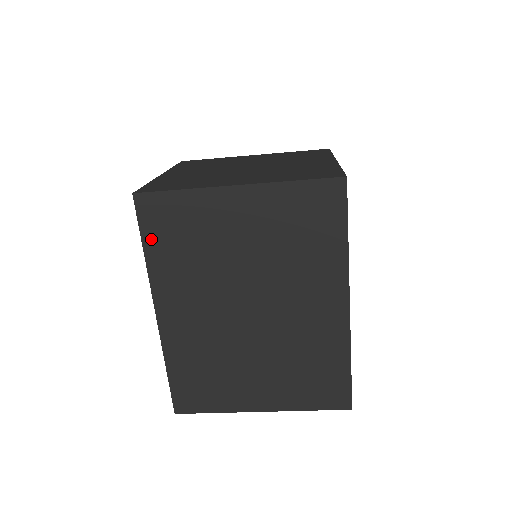
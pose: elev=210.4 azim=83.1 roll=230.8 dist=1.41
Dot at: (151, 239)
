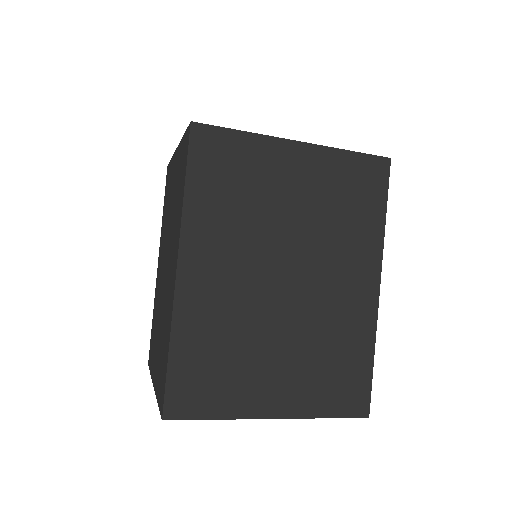
Dot at: (197, 176)
